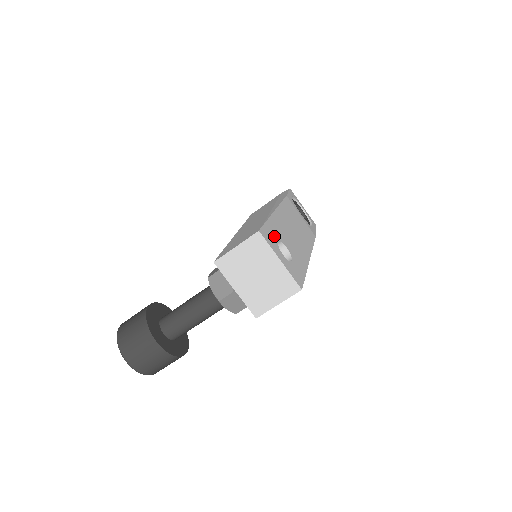
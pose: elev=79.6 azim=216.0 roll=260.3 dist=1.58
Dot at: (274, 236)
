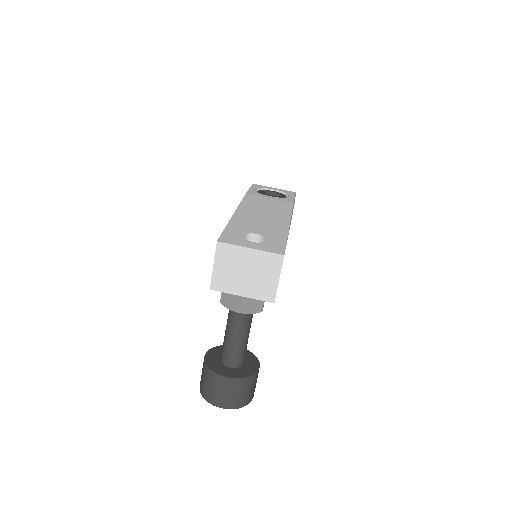
Dot at: (237, 234)
